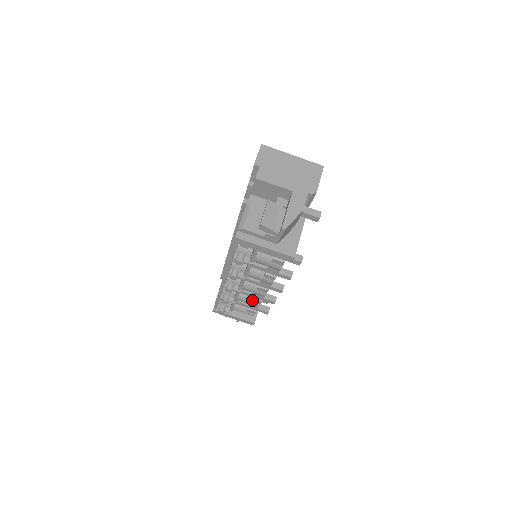
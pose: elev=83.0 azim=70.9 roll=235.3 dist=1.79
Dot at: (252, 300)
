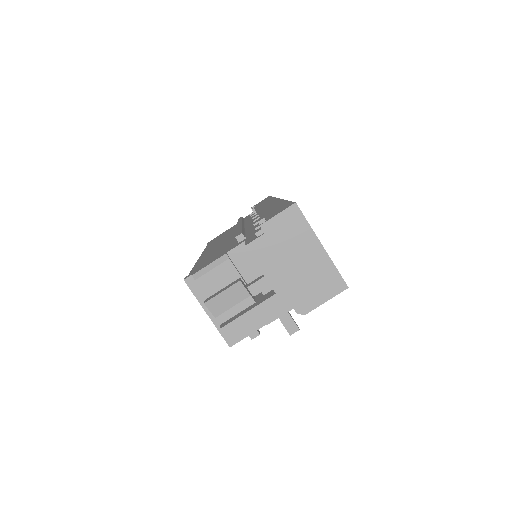
Dot at: occluded
